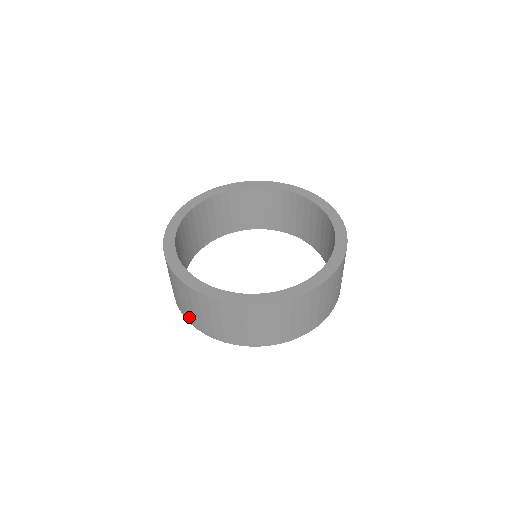
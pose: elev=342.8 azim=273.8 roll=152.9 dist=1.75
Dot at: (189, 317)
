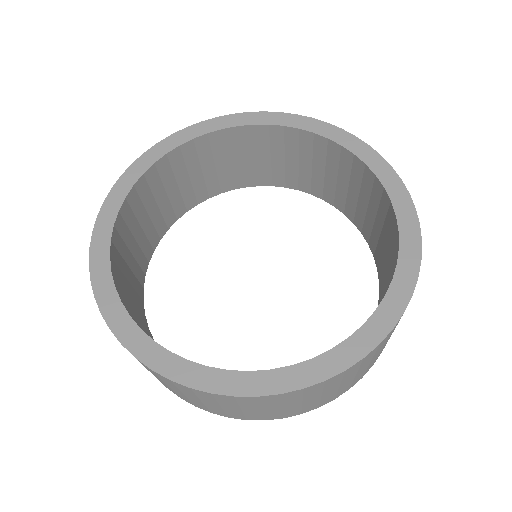
Dot at: (227, 415)
